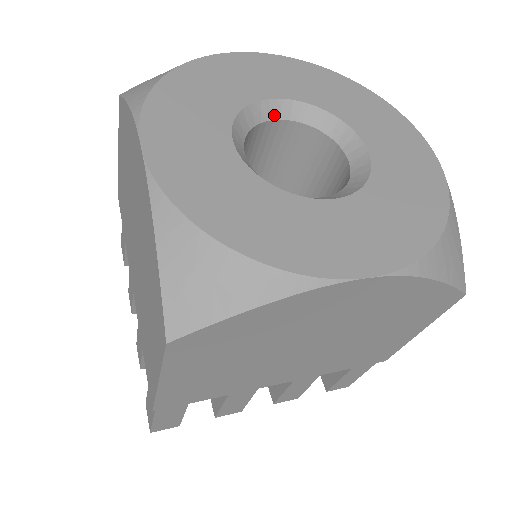
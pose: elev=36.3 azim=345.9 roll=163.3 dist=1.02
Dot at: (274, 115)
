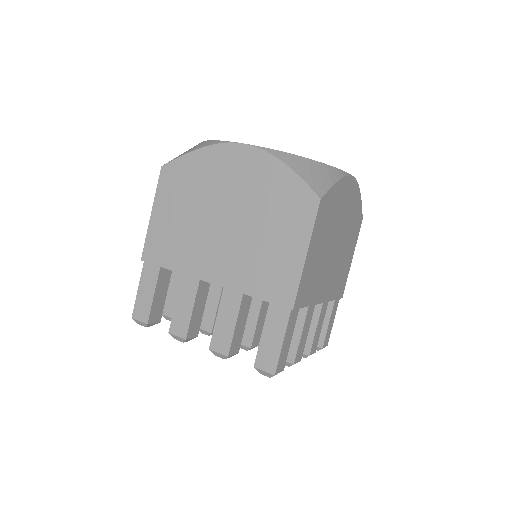
Dot at: occluded
